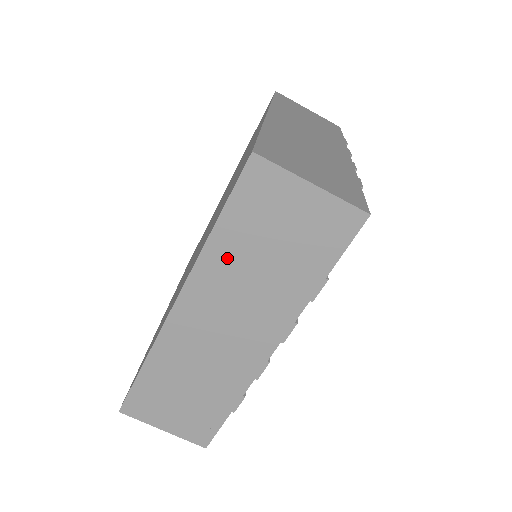
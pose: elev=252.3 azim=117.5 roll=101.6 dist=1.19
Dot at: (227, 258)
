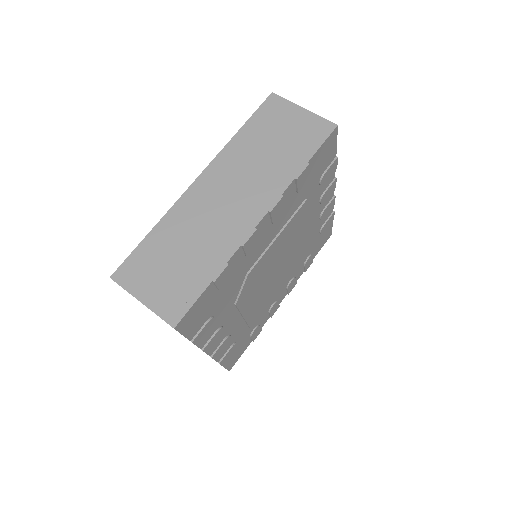
Dot at: (243, 148)
